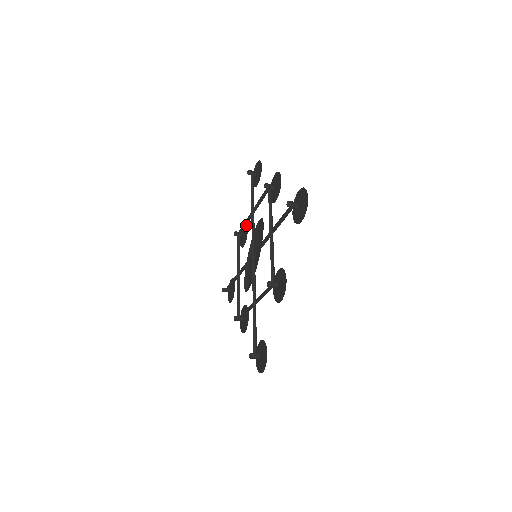
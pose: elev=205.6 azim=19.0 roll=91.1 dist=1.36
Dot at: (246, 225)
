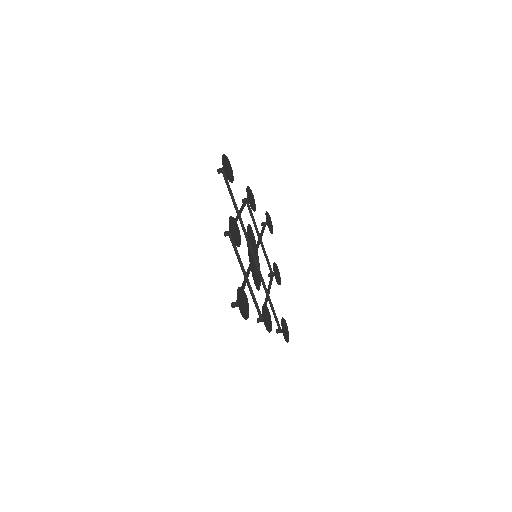
Dot at: (275, 264)
